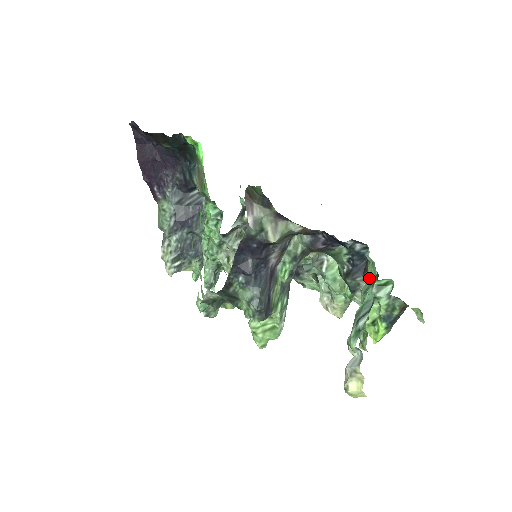
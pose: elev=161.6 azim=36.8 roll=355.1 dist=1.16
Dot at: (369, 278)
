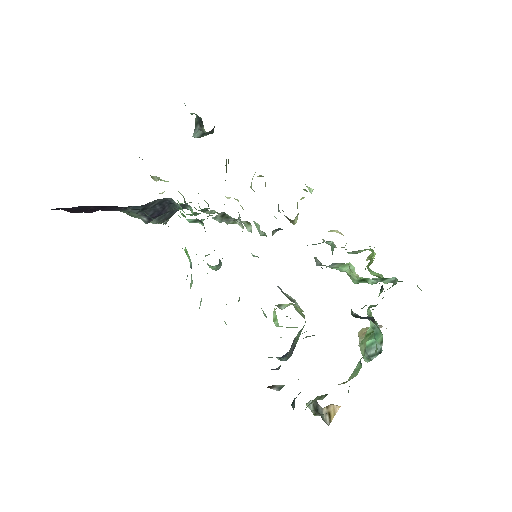
Dot at: (376, 321)
